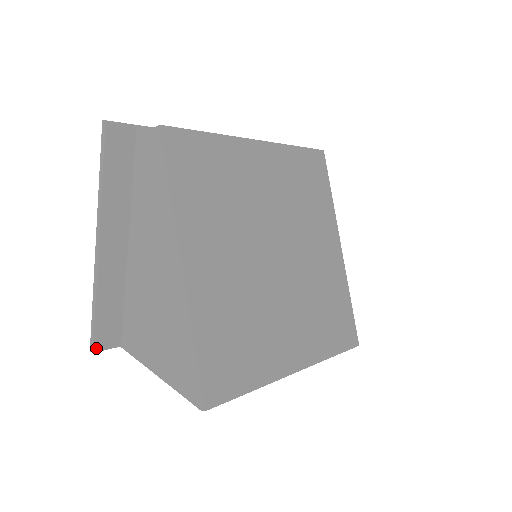
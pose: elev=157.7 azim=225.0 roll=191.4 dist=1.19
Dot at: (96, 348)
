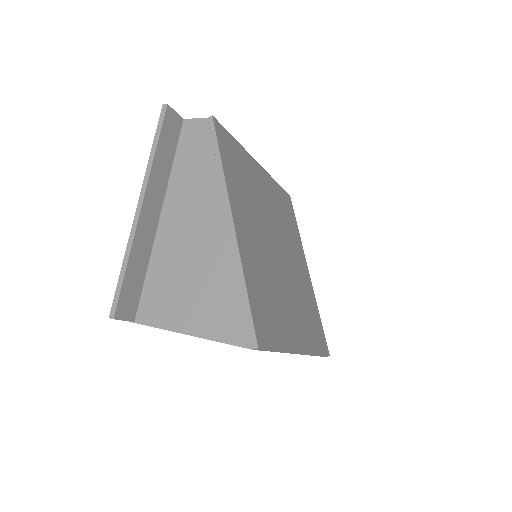
Dot at: (117, 315)
